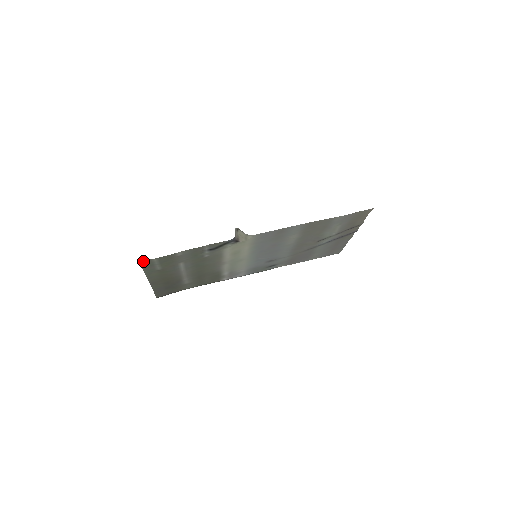
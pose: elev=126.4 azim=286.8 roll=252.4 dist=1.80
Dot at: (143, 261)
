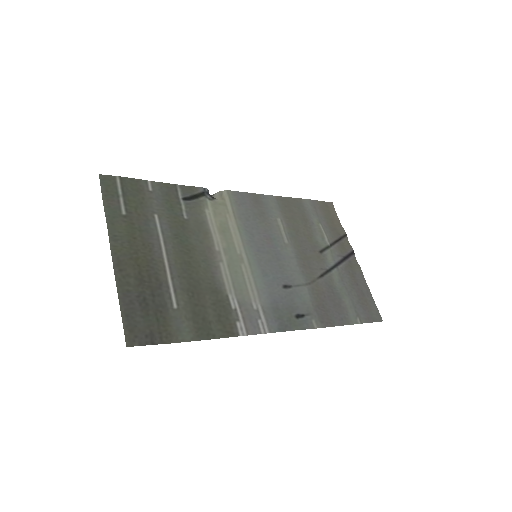
Dot at: (104, 177)
